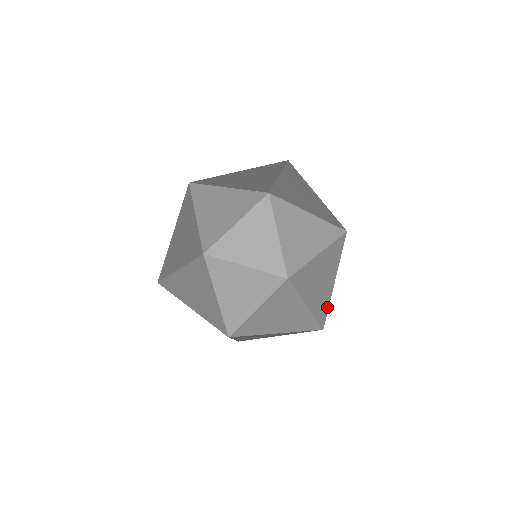
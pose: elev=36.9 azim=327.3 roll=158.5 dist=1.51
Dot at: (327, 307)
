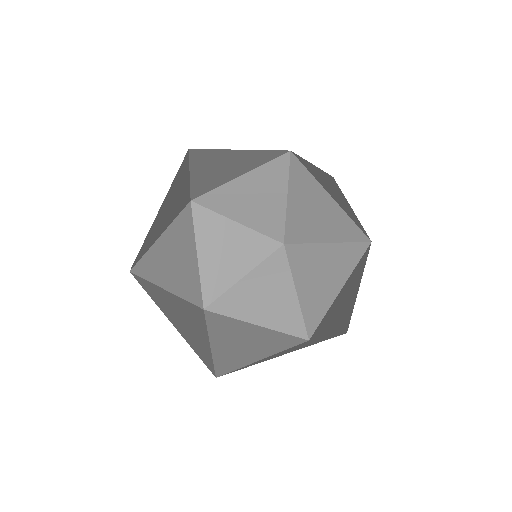
Dot at: (320, 318)
